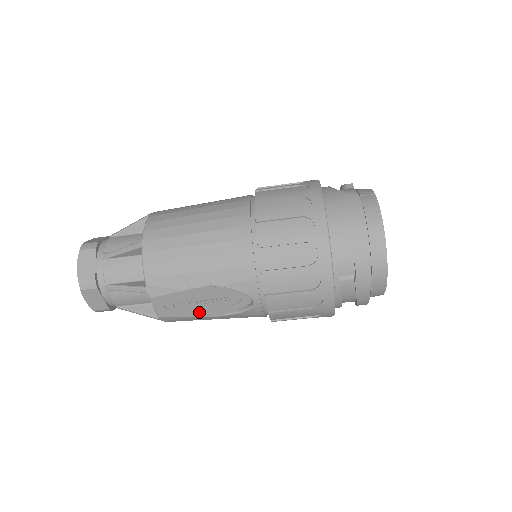
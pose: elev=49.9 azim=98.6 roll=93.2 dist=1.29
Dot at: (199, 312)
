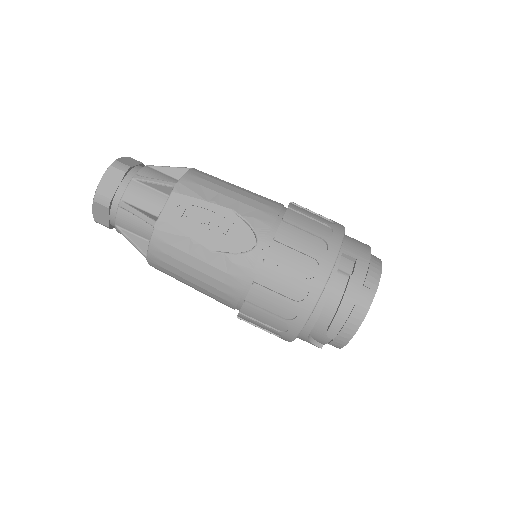
Dot at: (198, 234)
